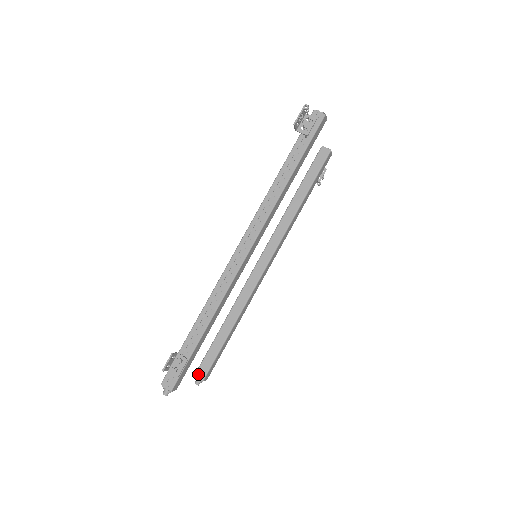
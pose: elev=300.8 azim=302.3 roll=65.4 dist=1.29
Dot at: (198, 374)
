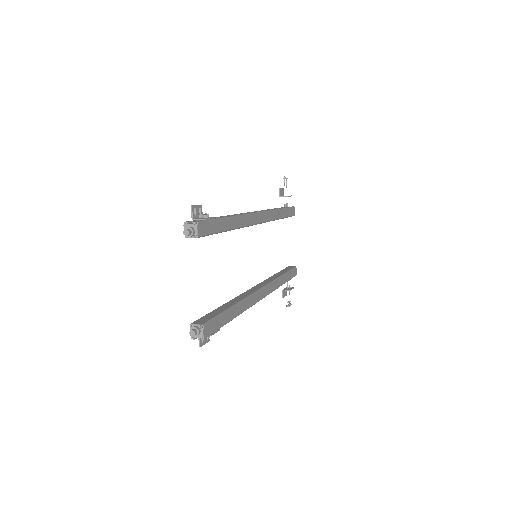
Dot at: (196, 322)
